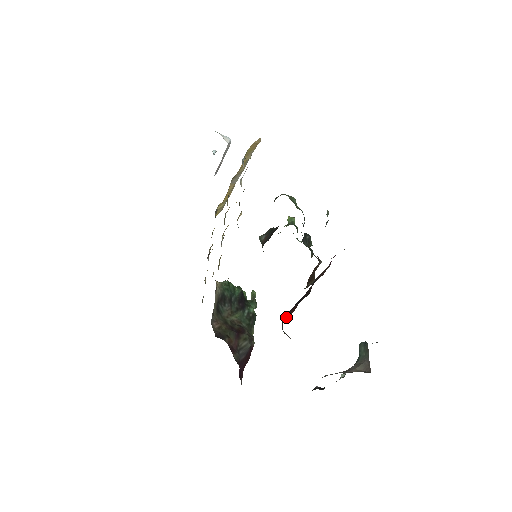
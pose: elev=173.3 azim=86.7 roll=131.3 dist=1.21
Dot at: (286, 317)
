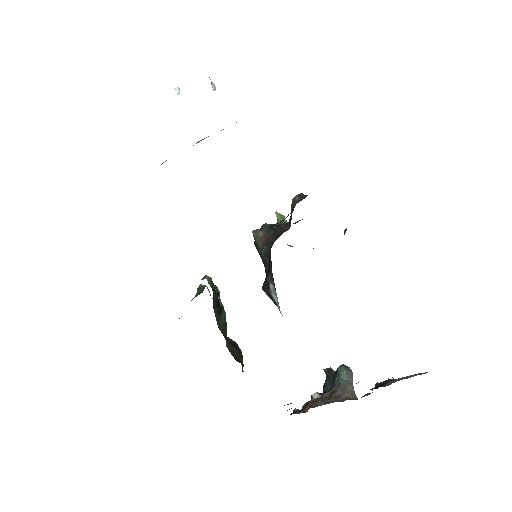
Dot at: occluded
